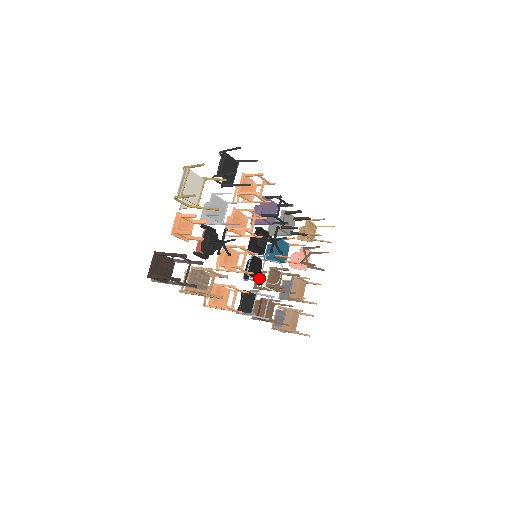
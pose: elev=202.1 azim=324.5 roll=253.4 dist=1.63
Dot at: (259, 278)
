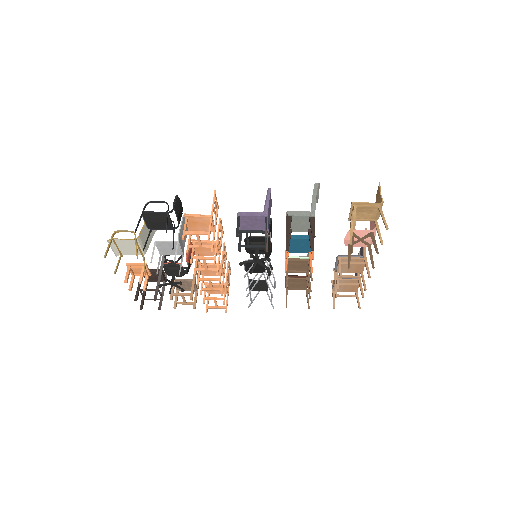
Dot at: (249, 284)
